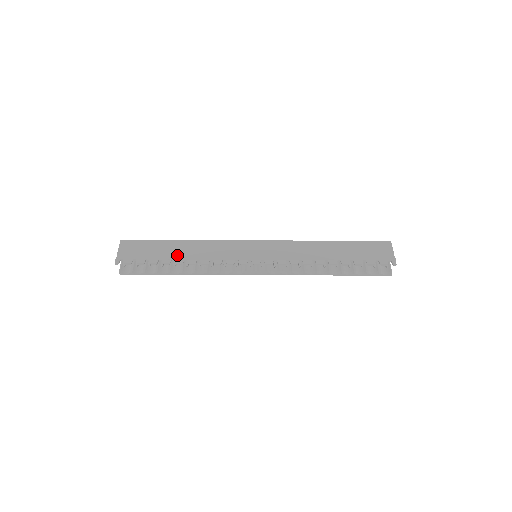
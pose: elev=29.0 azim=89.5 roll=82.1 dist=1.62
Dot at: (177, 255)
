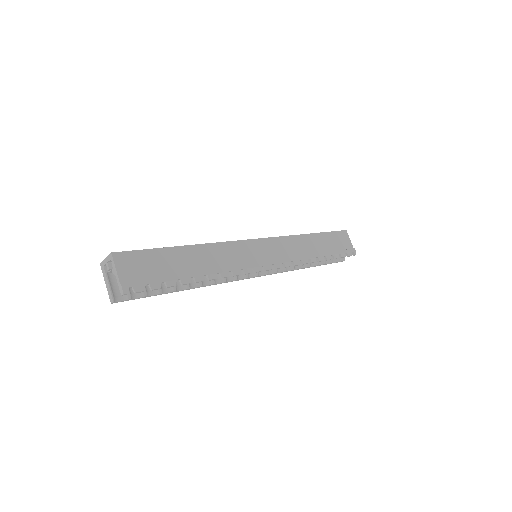
Dot at: (193, 269)
